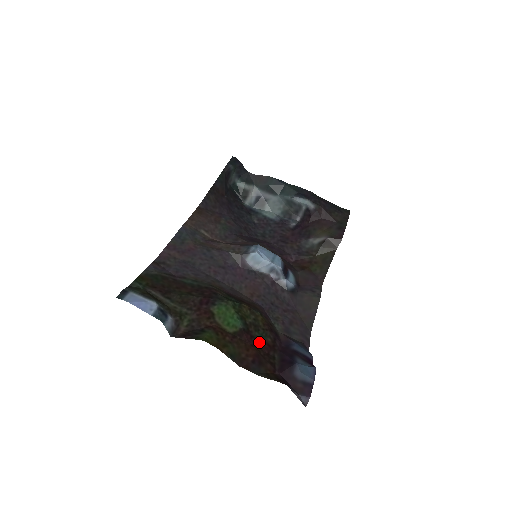
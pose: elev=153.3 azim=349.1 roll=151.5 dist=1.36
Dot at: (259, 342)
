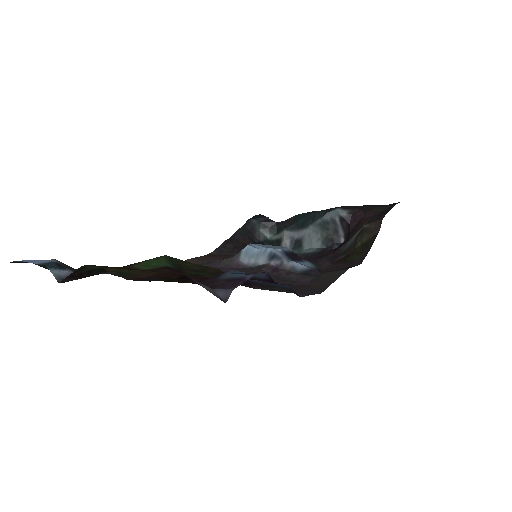
Dot at: (189, 275)
